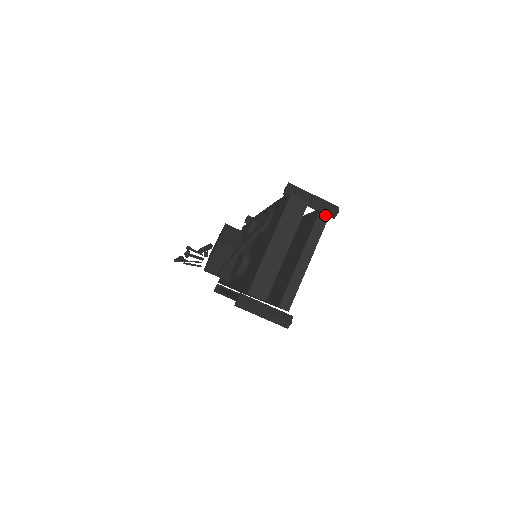
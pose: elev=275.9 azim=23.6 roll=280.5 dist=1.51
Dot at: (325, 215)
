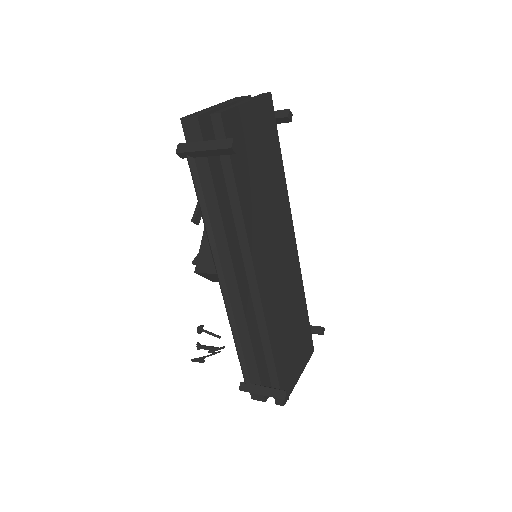
Dot at: (265, 93)
